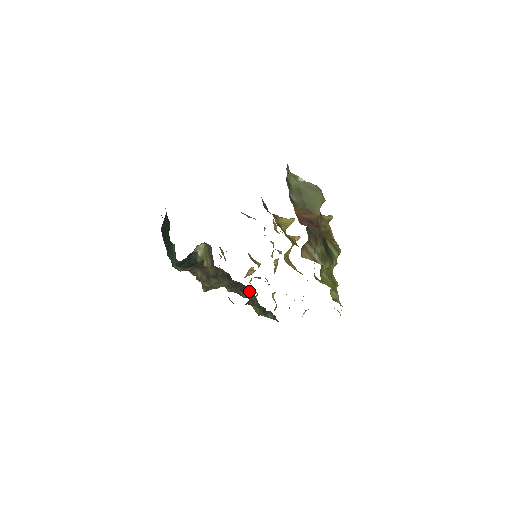
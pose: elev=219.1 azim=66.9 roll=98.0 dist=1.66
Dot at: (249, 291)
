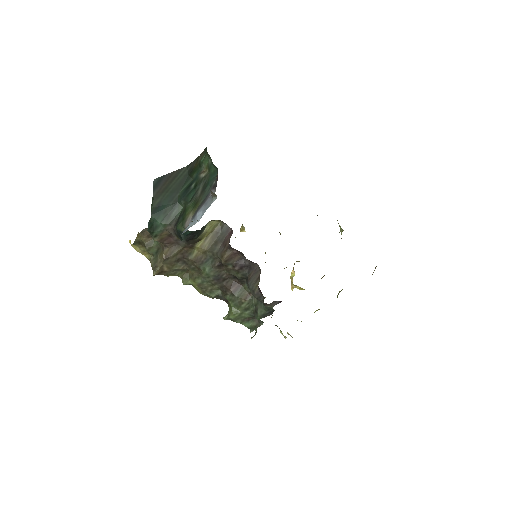
Dot at: (243, 290)
